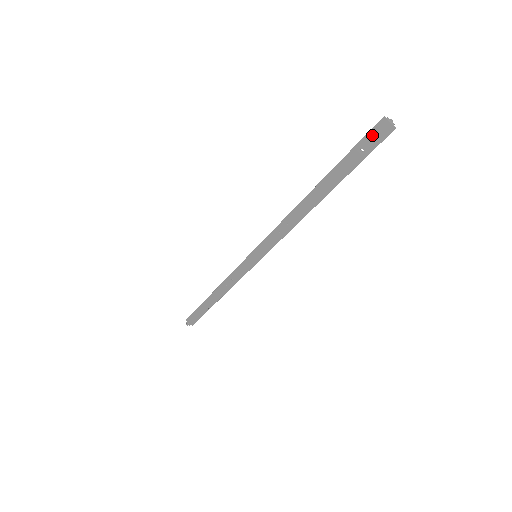
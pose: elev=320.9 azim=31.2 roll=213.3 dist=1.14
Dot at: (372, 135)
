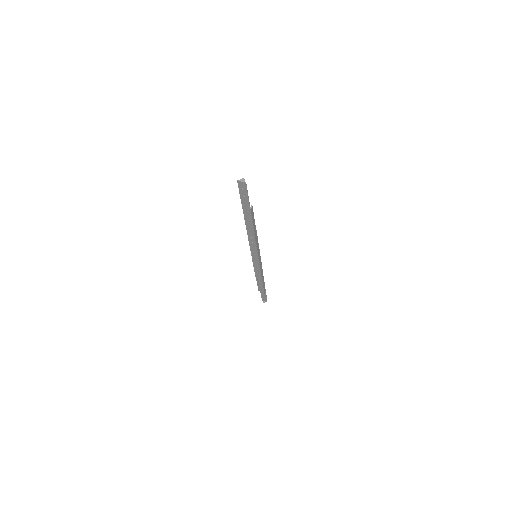
Dot at: (241, 189)
